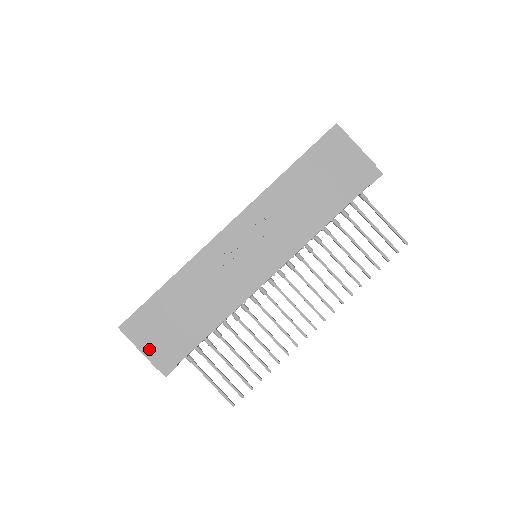
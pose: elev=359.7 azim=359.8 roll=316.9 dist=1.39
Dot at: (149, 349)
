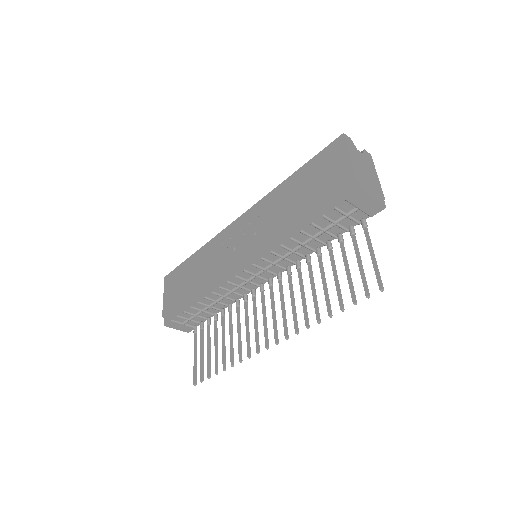
Dot at: (167, 299)
